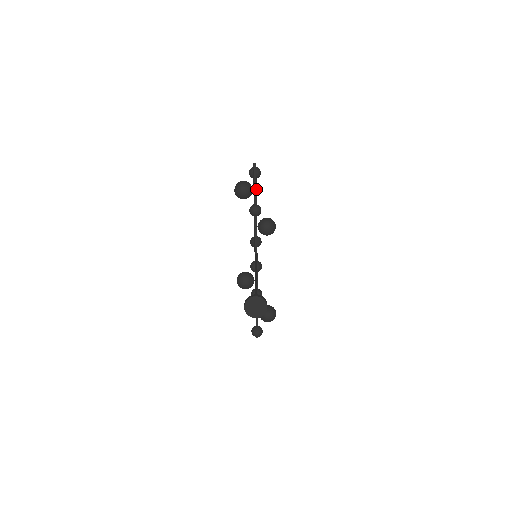
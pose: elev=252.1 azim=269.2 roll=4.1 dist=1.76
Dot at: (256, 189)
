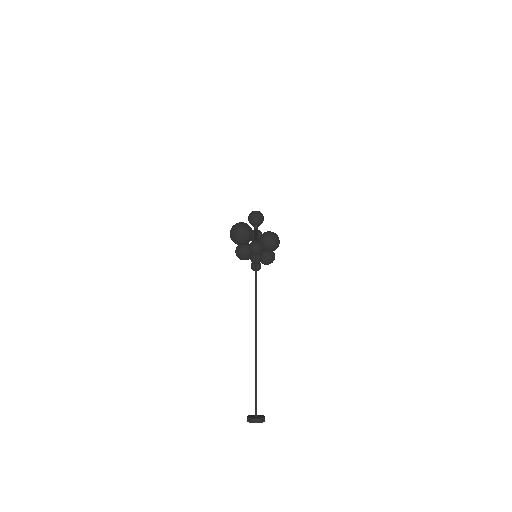
Dot at: (257, 234)
